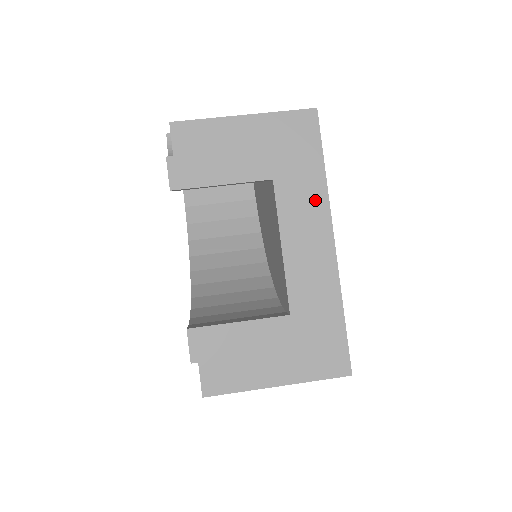
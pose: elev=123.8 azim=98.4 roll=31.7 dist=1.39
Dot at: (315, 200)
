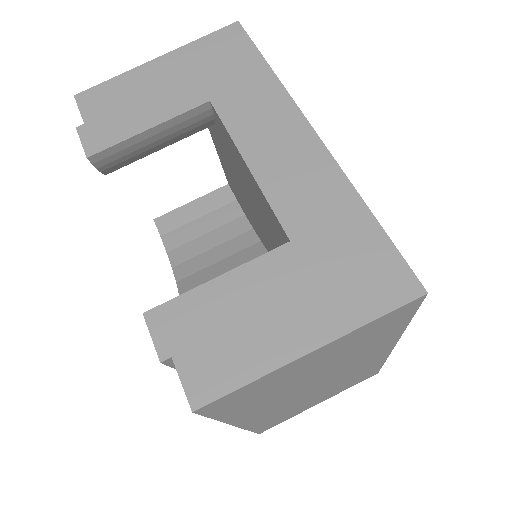
Dot at: (271, 101)
